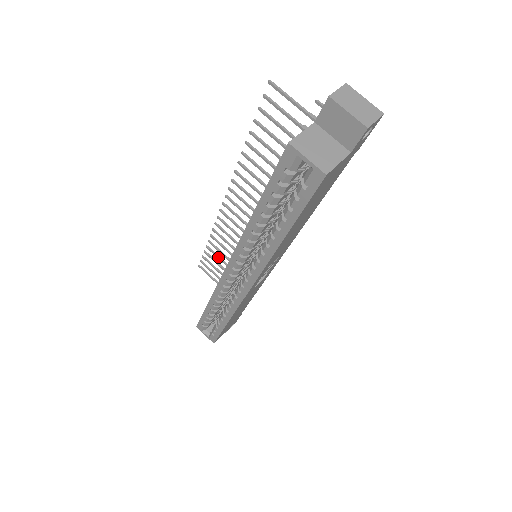
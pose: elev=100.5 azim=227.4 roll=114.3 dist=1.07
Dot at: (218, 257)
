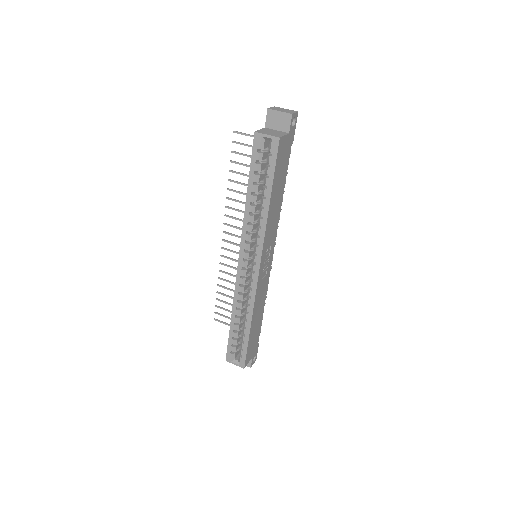
Dot at: (228, 296)
